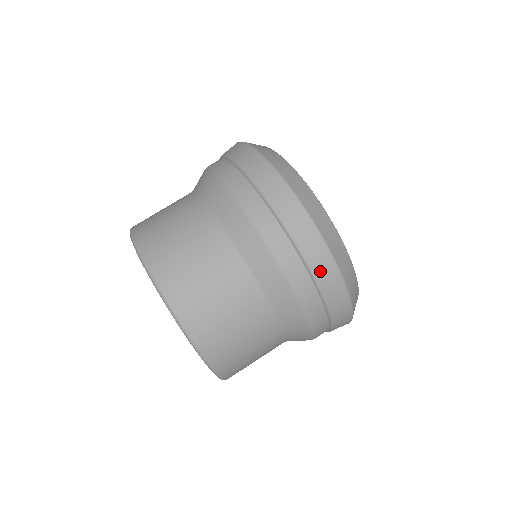
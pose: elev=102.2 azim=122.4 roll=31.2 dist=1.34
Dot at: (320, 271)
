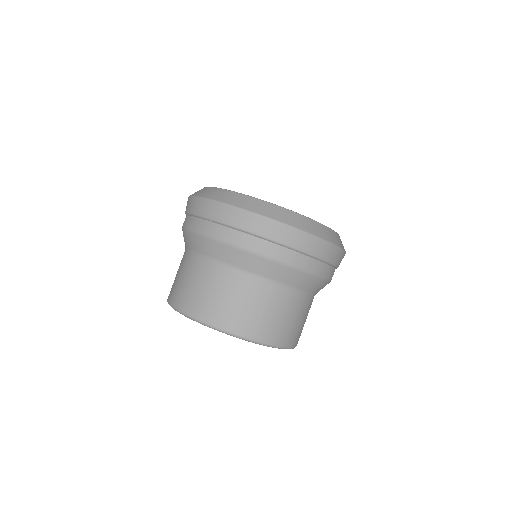
Dot at: (291, 241)
